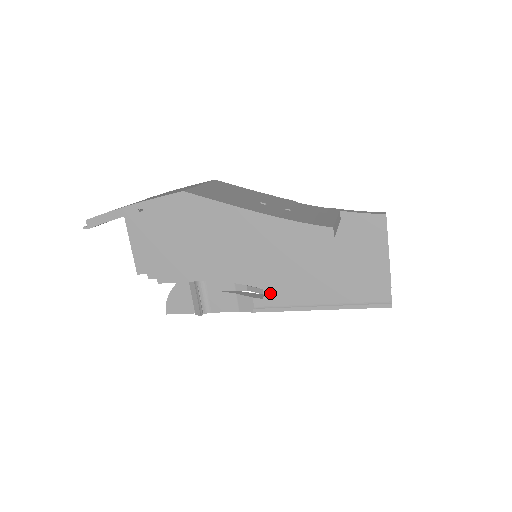
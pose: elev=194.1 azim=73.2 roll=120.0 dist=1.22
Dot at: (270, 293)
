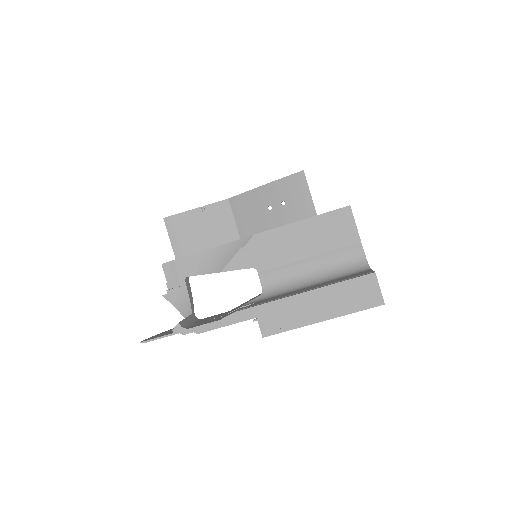
Dot at: (259, 233)
